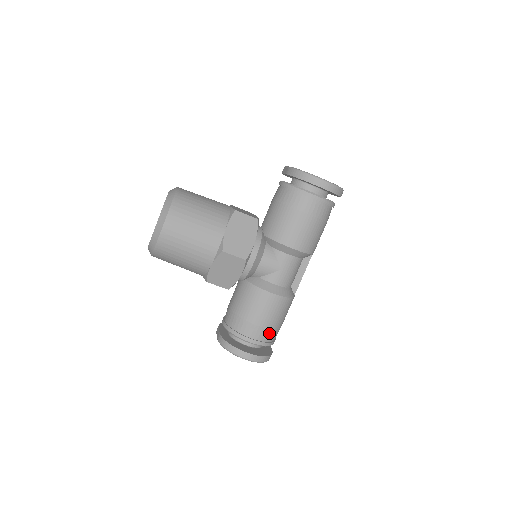
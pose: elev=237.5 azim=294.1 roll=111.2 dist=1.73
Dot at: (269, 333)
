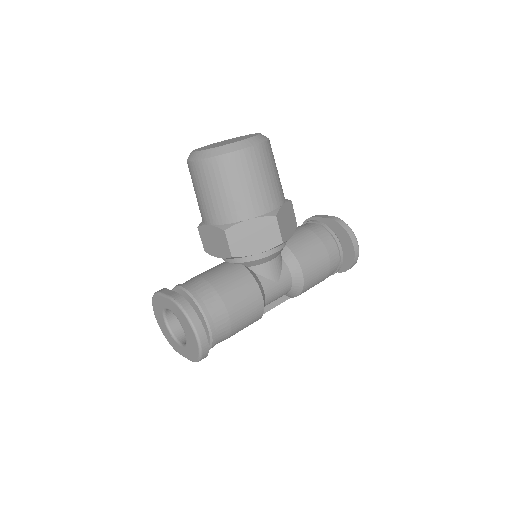
Dot at: (226, 332)
